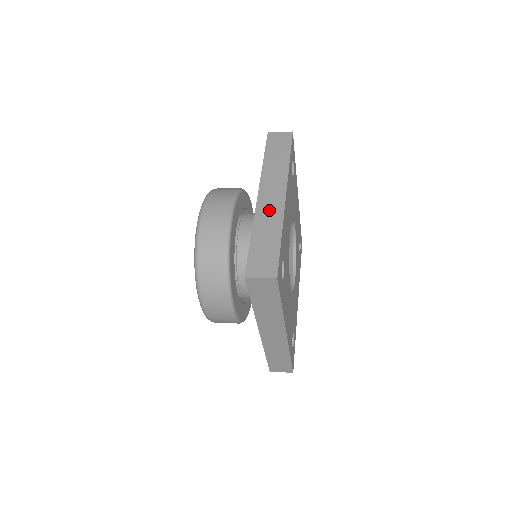
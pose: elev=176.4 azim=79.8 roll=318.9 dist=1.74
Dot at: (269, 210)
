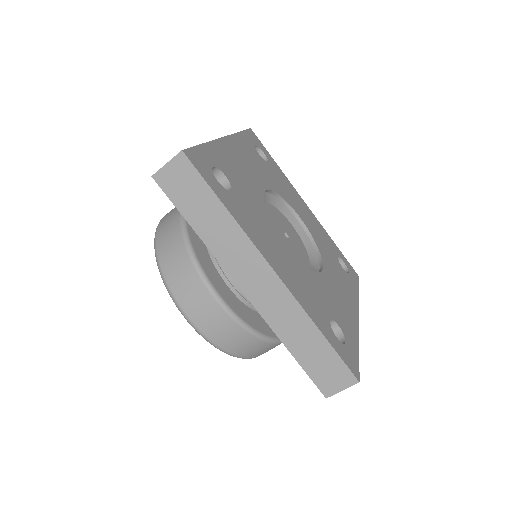
Dot at: occluded
